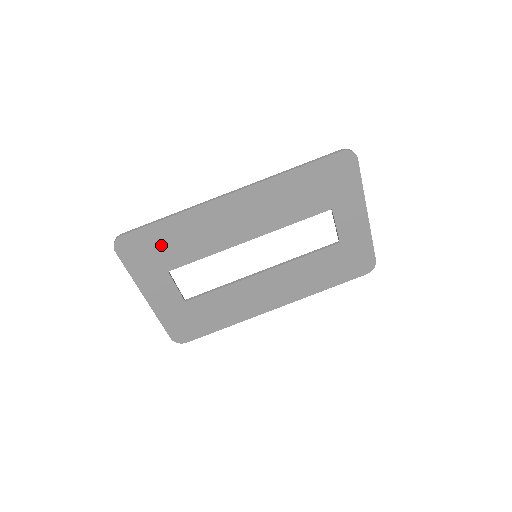
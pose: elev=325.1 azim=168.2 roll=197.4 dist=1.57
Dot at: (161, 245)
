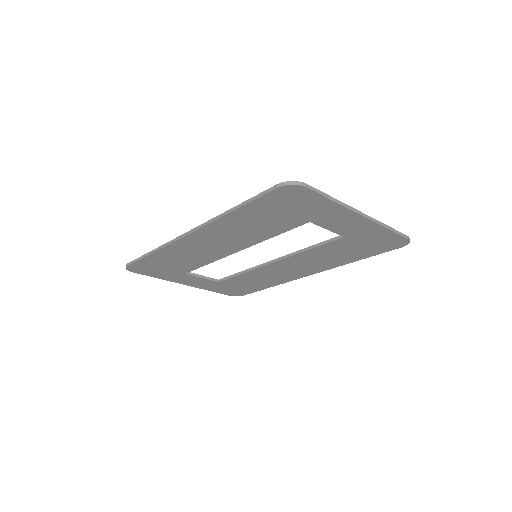
Dot at: (163, 265)
